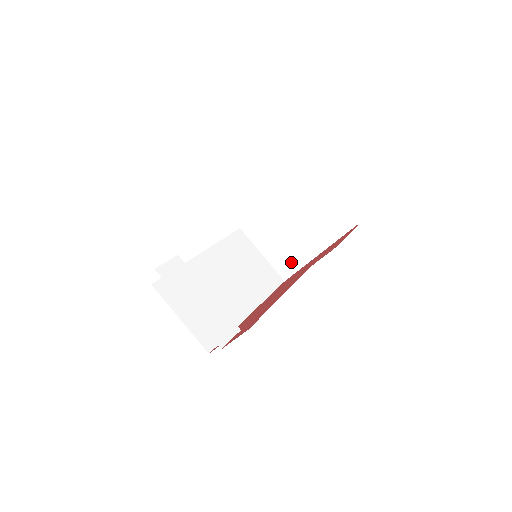
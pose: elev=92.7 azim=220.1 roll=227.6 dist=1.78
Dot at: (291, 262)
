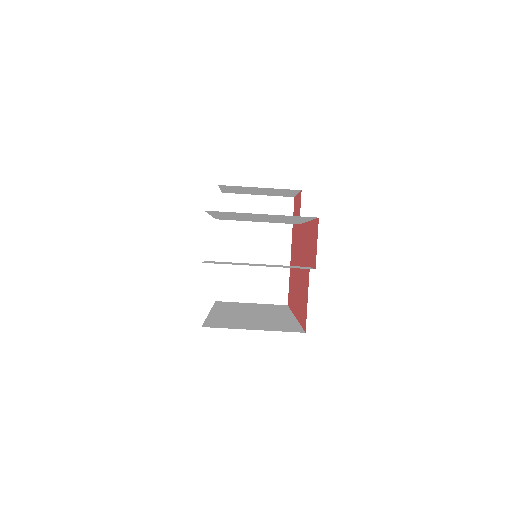
Dot at: (278, 283)
